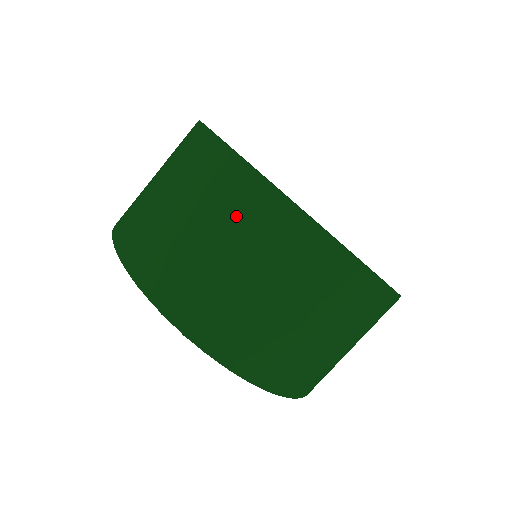
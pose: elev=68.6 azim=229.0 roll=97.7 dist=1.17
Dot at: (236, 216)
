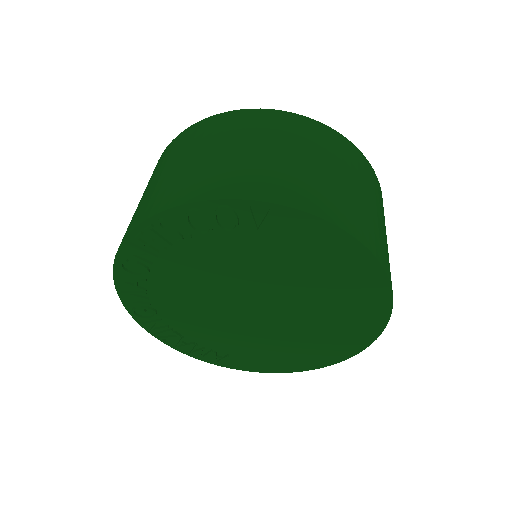
Dot at: (209, 135)
